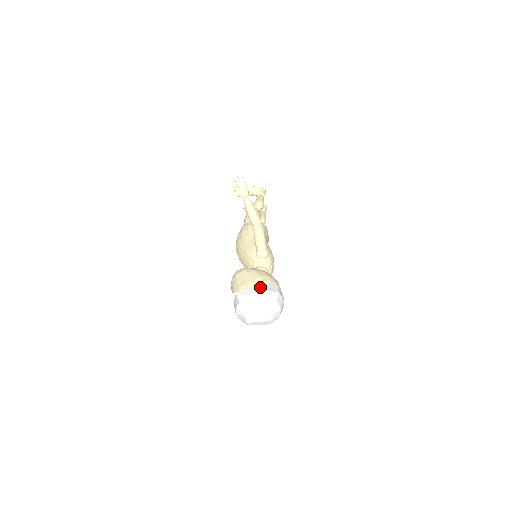
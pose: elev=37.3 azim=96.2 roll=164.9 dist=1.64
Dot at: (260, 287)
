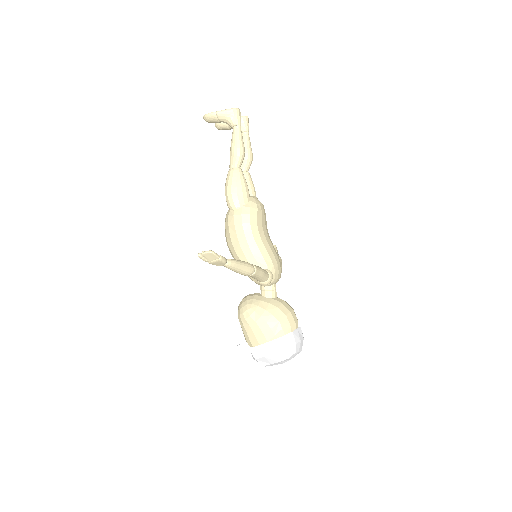
Dot at: (274, 346)
